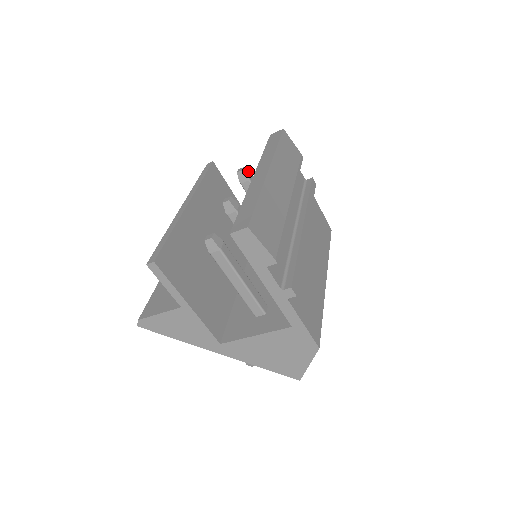
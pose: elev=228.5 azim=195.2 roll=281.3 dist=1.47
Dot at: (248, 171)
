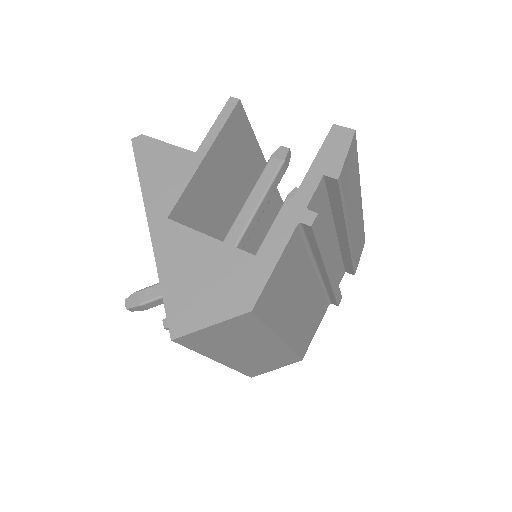
Dot at: occluded
